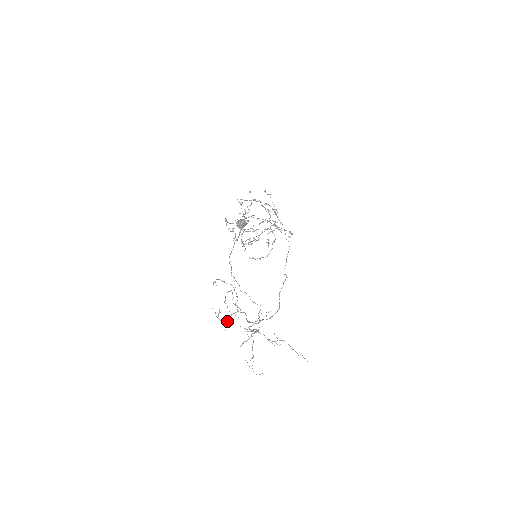
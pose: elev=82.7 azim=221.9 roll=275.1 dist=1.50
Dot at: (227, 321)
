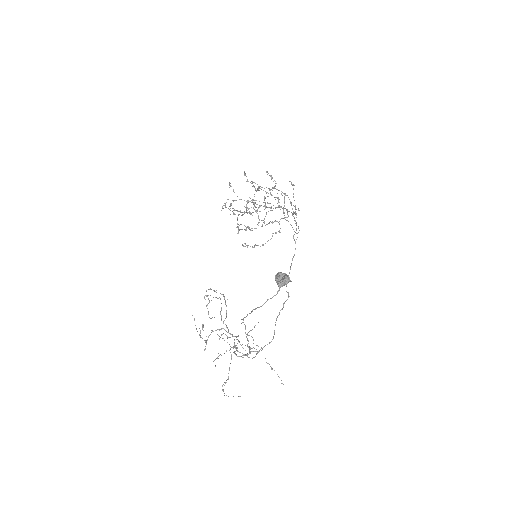
Dot at: (208, 337)
